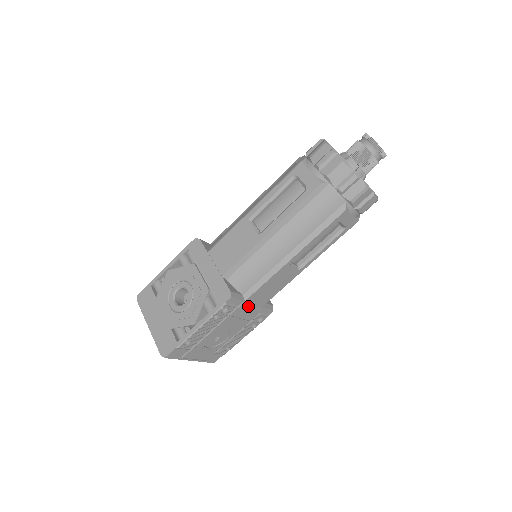
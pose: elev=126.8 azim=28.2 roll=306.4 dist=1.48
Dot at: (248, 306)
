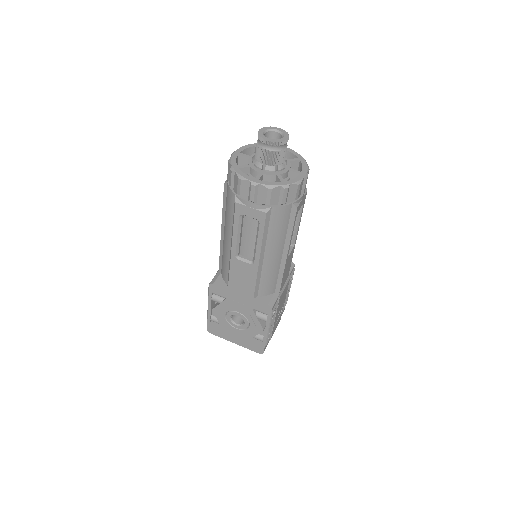
Dot at: (282, 291)
